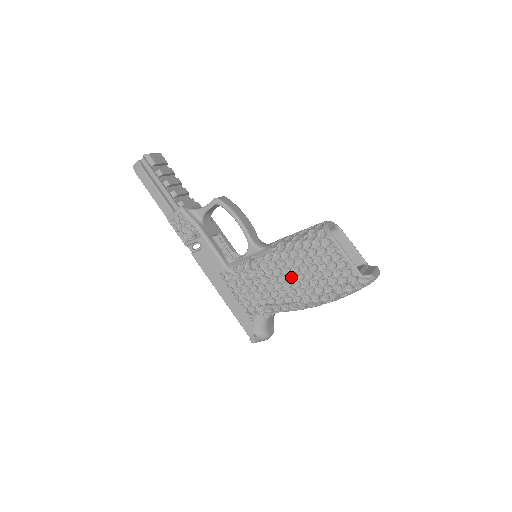
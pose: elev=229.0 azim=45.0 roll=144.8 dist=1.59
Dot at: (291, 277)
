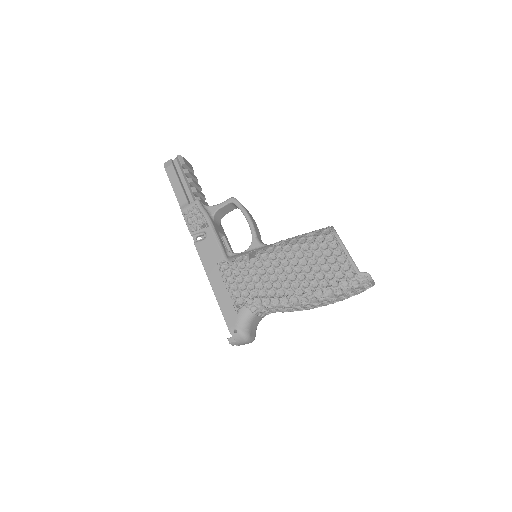
Dot at: (288, 270)
